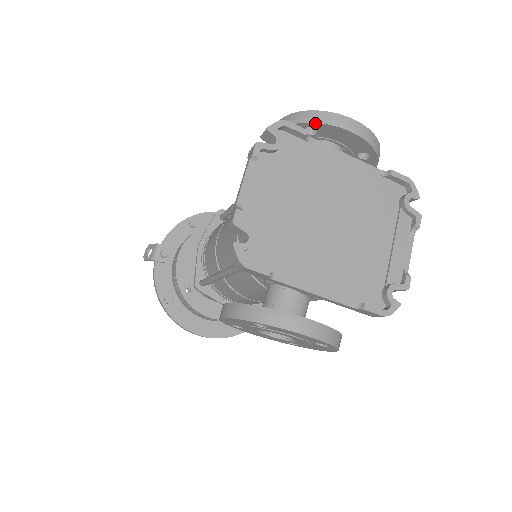
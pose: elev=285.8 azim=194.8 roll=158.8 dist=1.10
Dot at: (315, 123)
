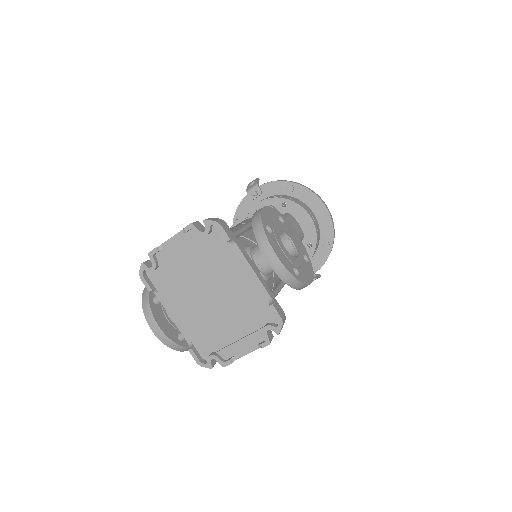
Dot at: (255, 235)
